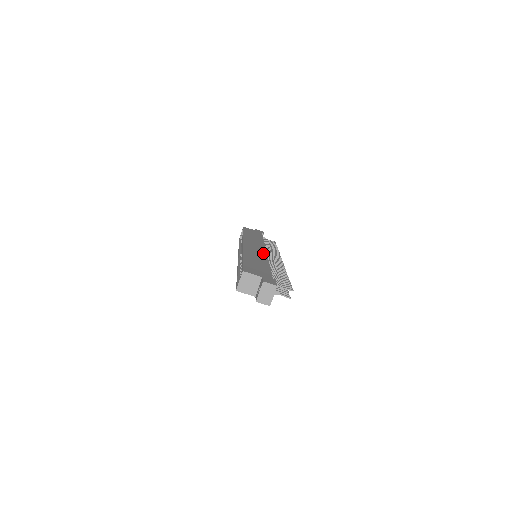
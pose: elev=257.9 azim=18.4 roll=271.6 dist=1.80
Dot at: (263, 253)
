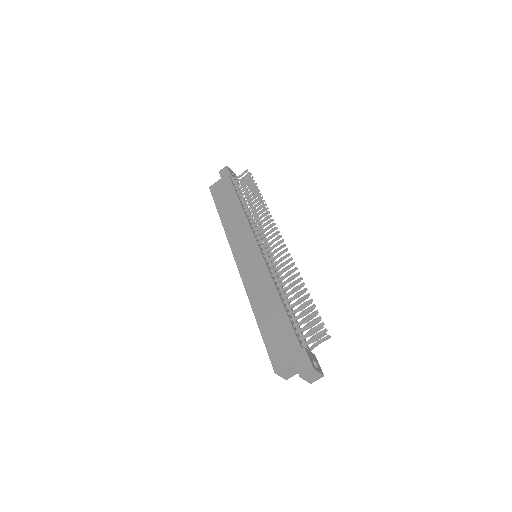
Dot at: (260, 264)
